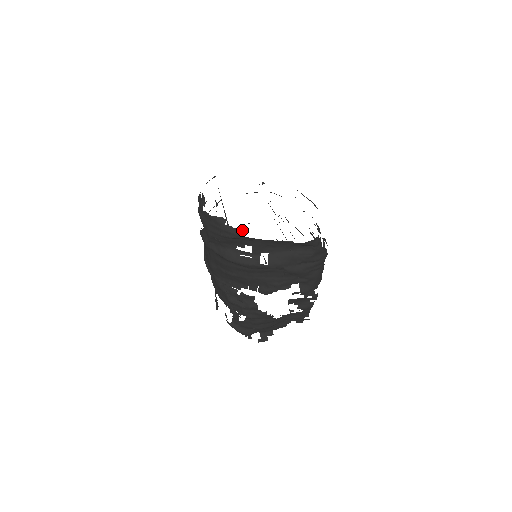
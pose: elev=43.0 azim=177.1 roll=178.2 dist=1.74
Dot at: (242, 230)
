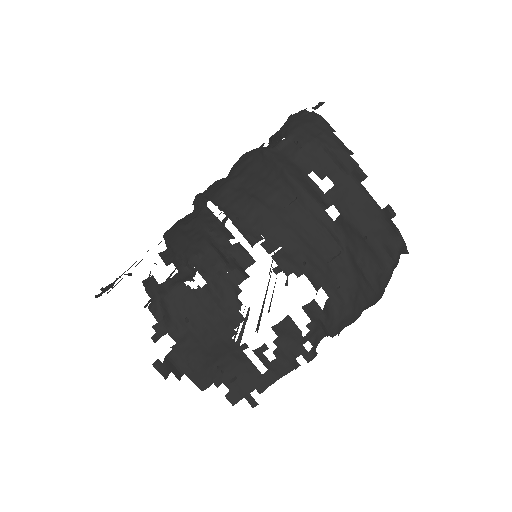
Dot at: occluded
